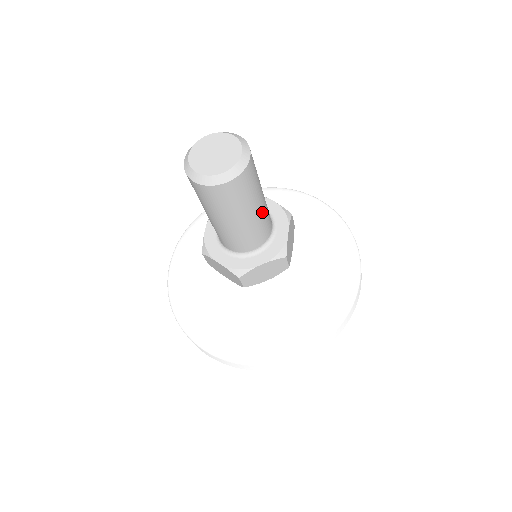
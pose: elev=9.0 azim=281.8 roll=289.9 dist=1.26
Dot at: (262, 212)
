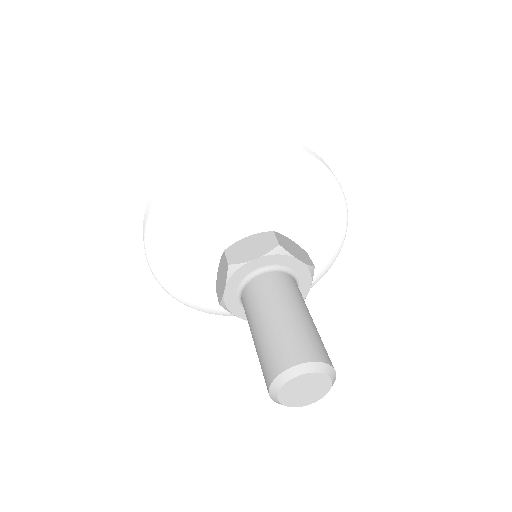
Dot at: occluded
